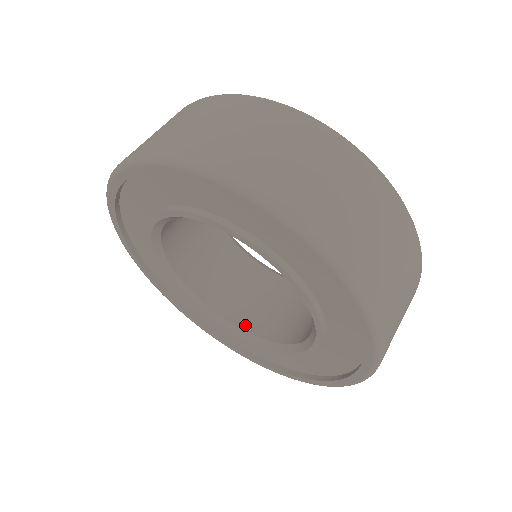
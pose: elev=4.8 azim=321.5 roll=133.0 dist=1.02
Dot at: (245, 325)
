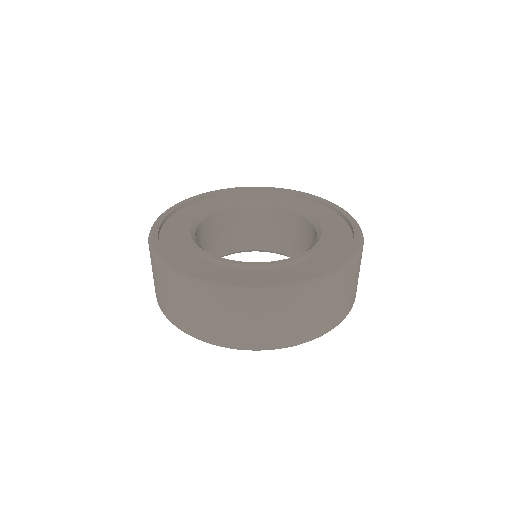
Dot at: (225, 252)
